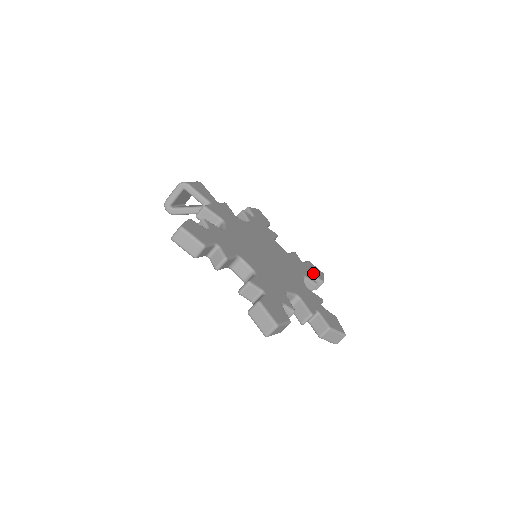
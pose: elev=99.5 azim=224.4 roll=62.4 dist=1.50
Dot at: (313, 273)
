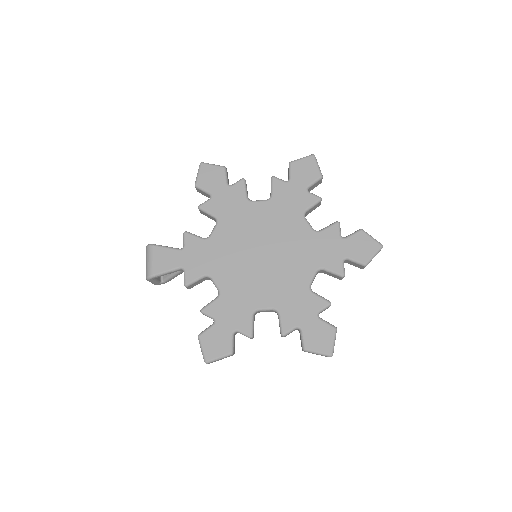
Dot at: (306, 184)
